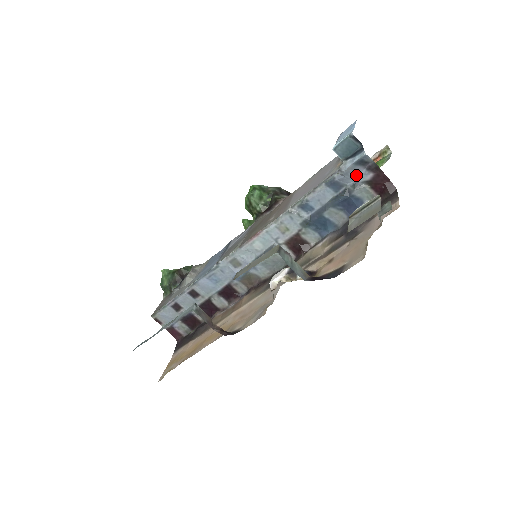
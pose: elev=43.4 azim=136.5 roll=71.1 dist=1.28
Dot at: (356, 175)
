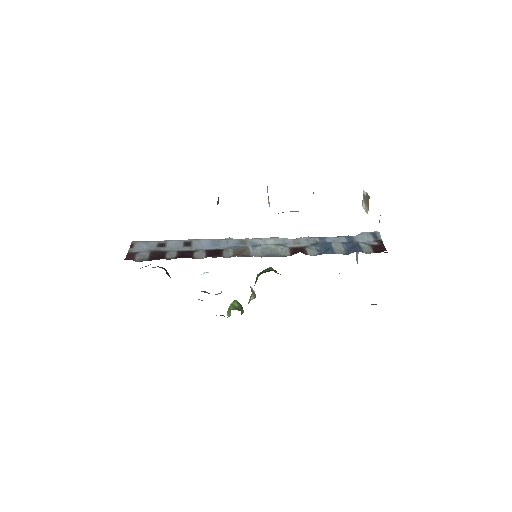
Dot at: (367, 240)
